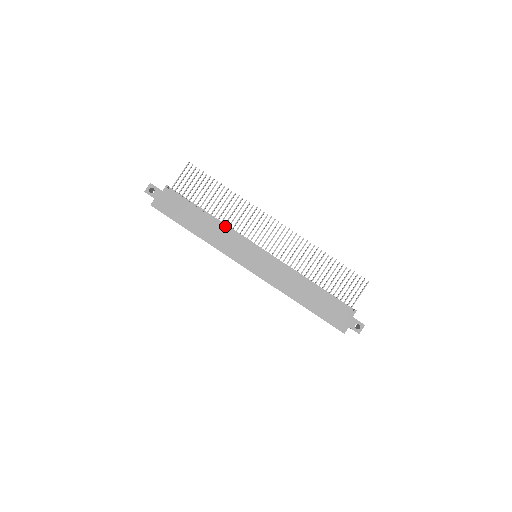
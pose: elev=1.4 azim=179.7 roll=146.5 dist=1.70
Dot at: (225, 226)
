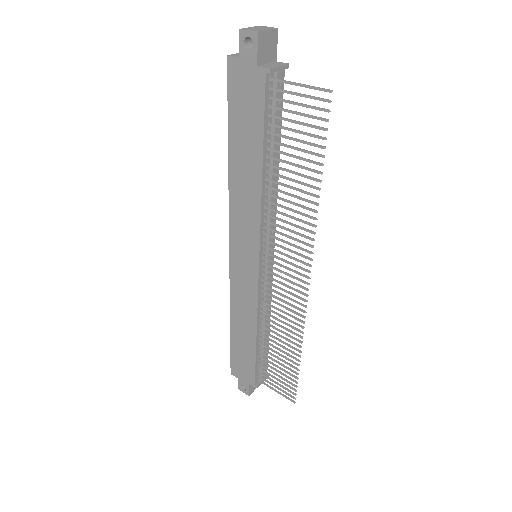
Dot at: (261, 204)
